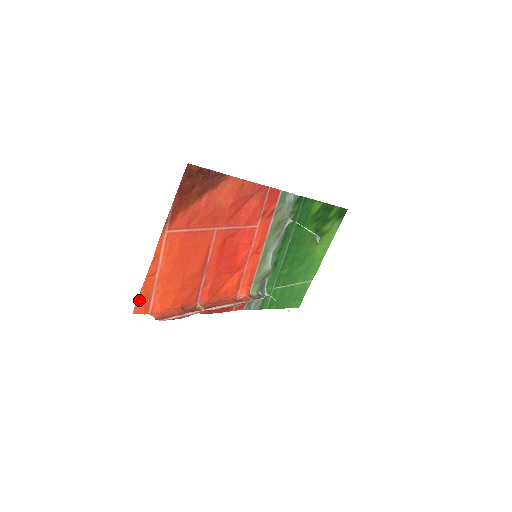
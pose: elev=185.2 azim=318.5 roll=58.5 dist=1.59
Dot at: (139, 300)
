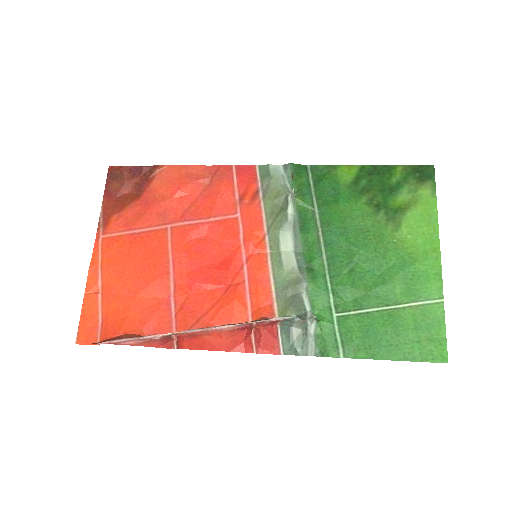
Dot at: (82, 324)
